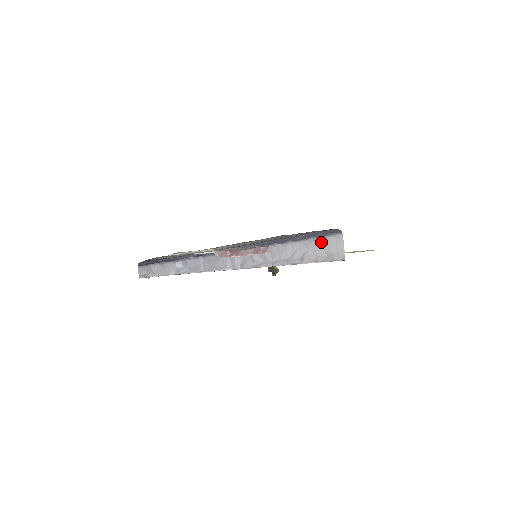
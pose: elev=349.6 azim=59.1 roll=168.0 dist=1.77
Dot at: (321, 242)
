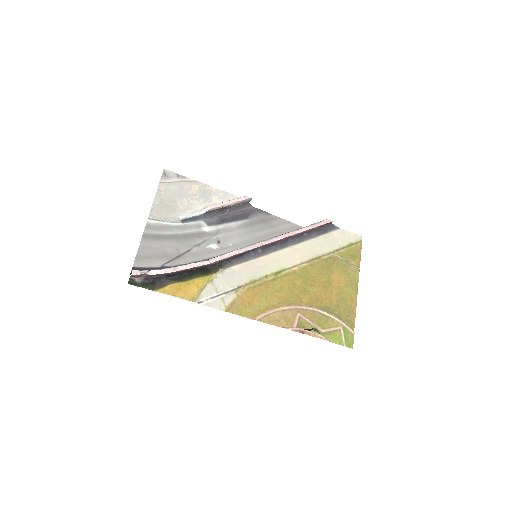
Dot at: occluded
